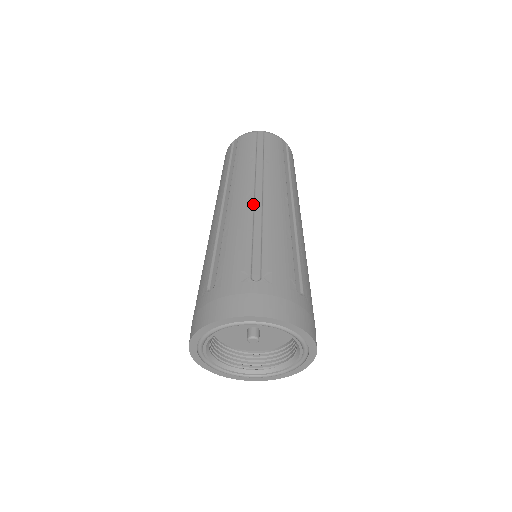
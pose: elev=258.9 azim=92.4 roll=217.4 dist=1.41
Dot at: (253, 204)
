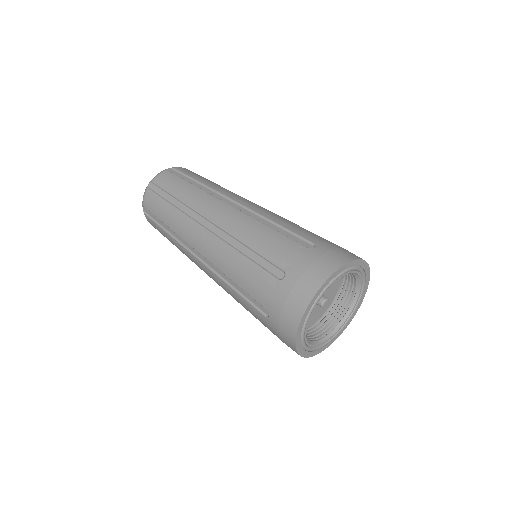
Dot at: (215, 236)
